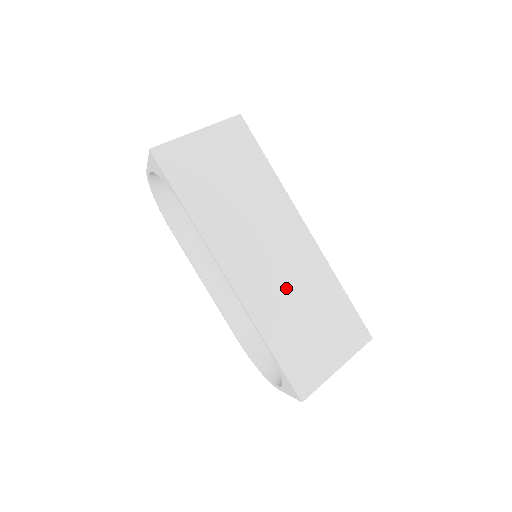
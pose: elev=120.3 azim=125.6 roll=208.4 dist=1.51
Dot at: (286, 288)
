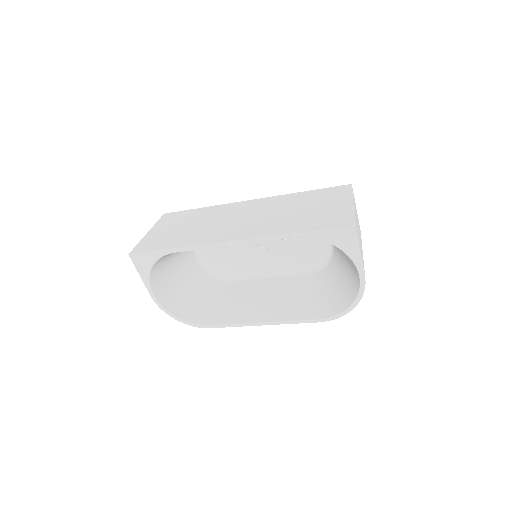
Dot at: (271, 216)
